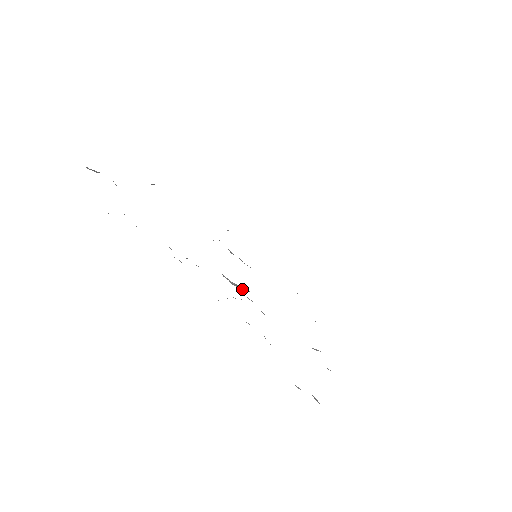
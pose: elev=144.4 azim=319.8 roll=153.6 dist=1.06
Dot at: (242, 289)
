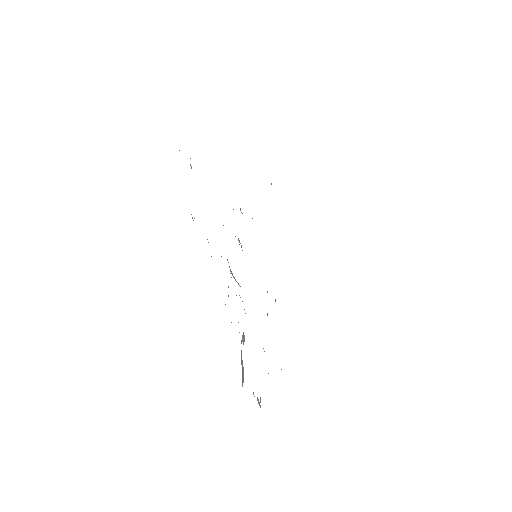
Dot at: (237, 282)
